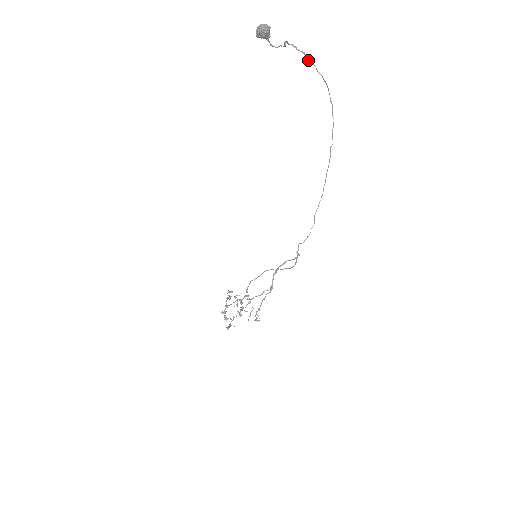
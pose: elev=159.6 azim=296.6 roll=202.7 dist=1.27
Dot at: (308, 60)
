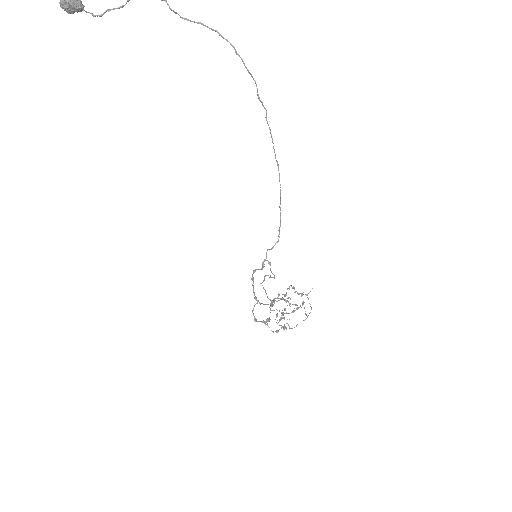
Dot at: (170, 9)
